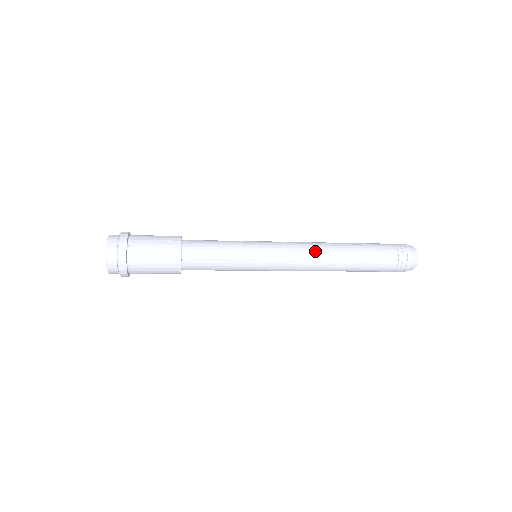
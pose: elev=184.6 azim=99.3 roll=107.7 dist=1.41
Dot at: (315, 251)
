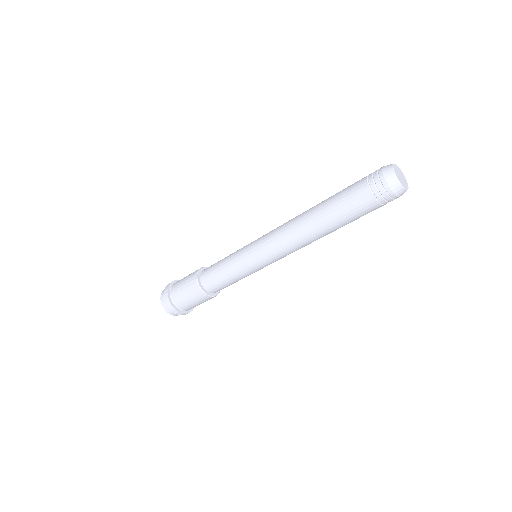
Dot at: (289, 224)
